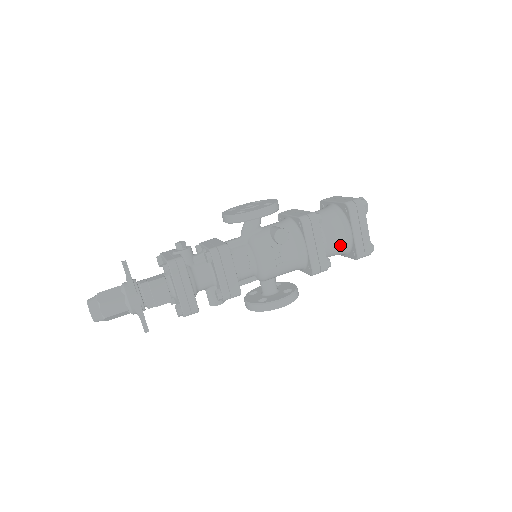
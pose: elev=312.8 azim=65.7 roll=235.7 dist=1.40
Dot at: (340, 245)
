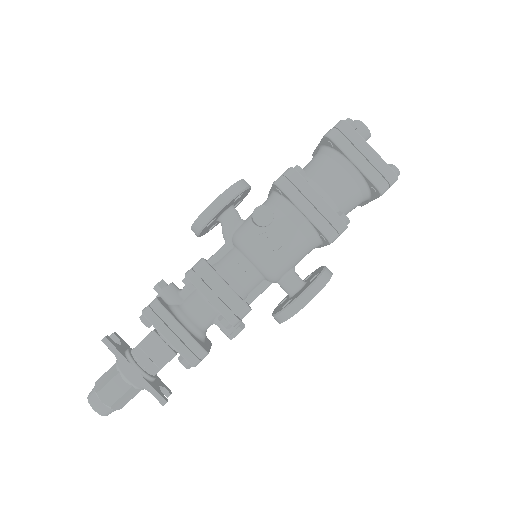
Dot at: (349, 188)
